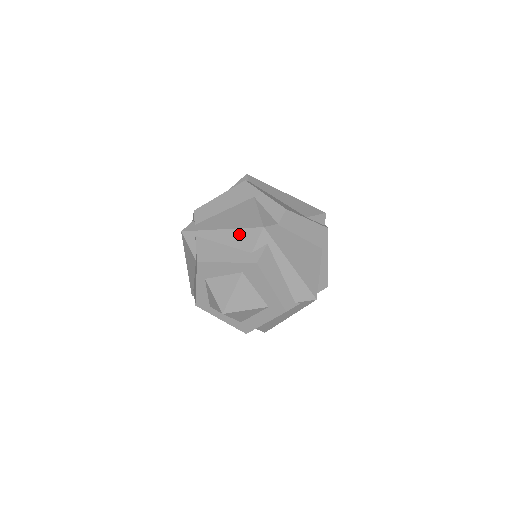
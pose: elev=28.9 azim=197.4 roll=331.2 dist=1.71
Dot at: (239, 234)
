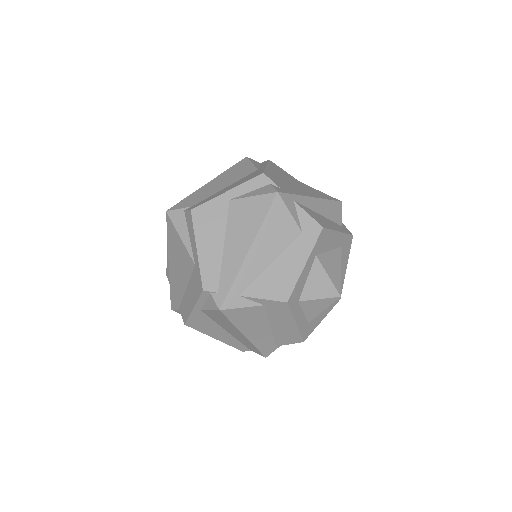
Dot at: (329, 205)
